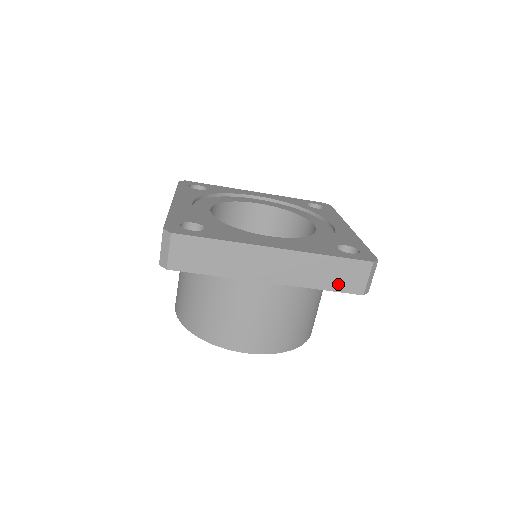
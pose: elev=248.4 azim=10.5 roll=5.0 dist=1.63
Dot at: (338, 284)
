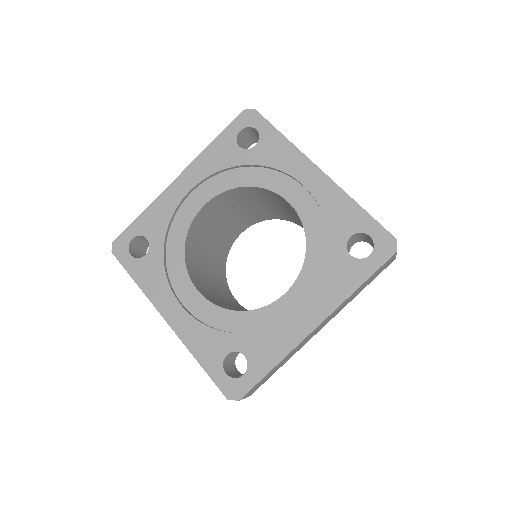
Dot at: (373, 278)
